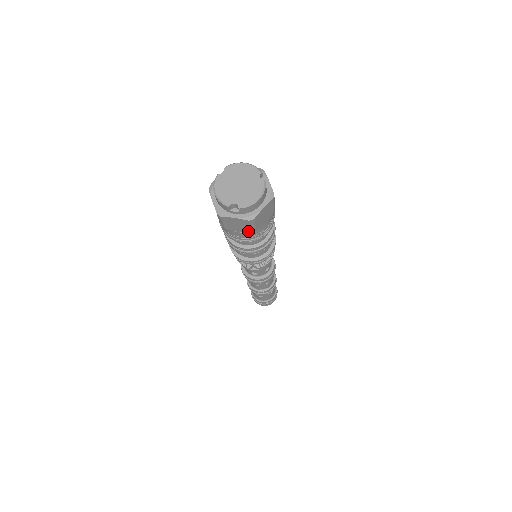
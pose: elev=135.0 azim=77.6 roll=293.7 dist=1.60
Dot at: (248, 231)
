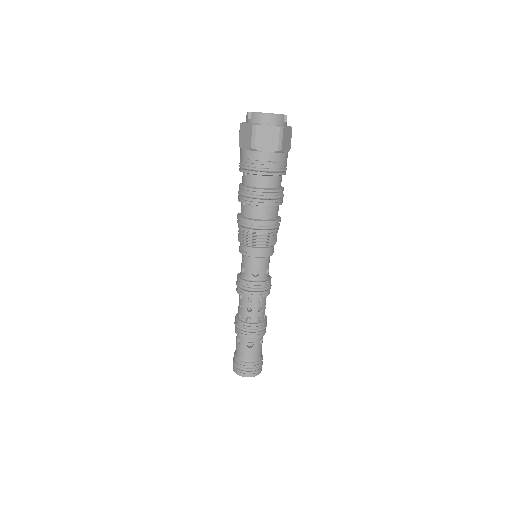
Dot at: (249, 146)
